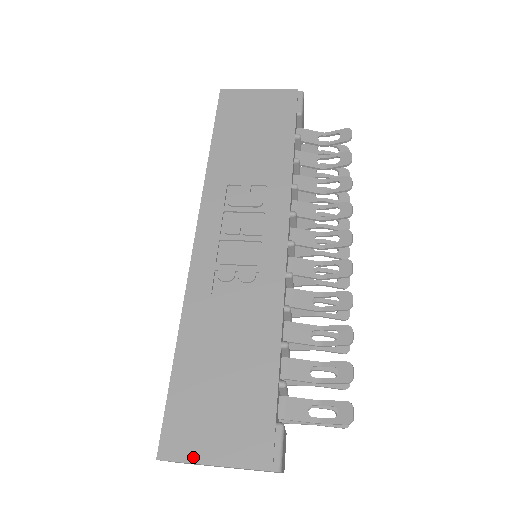
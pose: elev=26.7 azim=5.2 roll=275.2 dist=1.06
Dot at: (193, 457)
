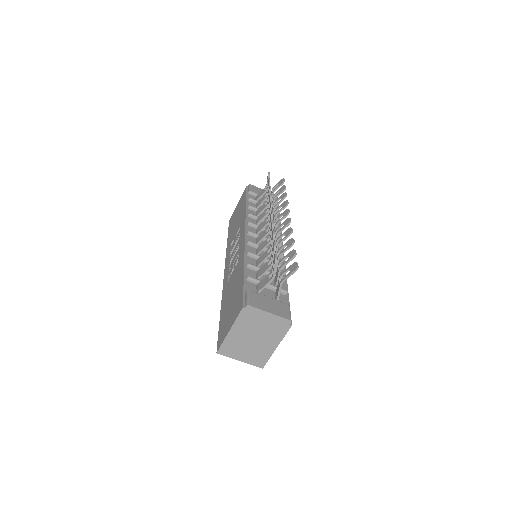
Dot at: (224, 337)
